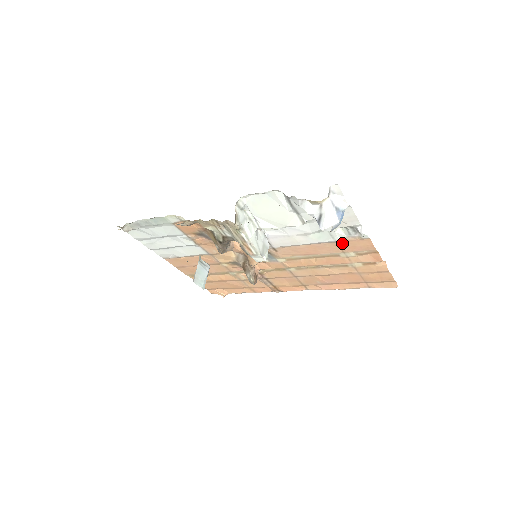
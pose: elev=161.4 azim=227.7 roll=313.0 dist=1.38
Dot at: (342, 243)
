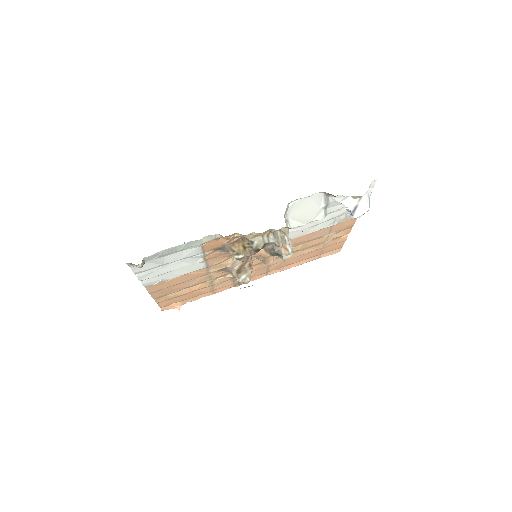
Dot at: (334, 226)
